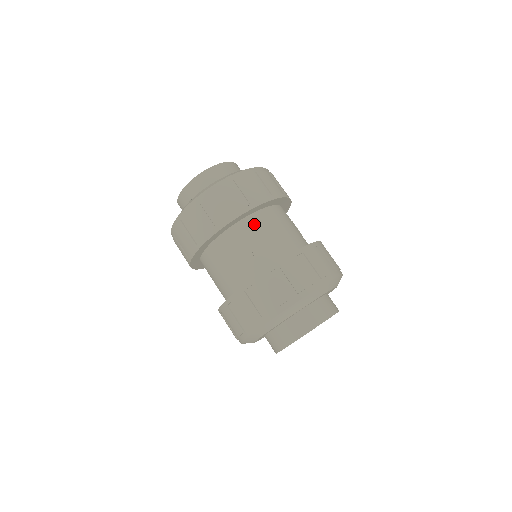
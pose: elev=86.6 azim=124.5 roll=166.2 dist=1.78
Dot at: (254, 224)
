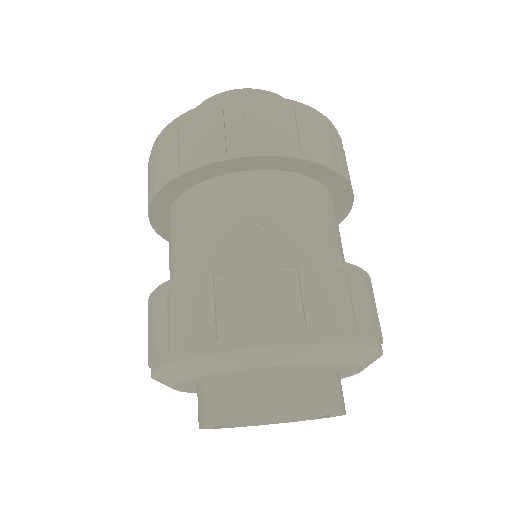
Dot at: (289, 188)
